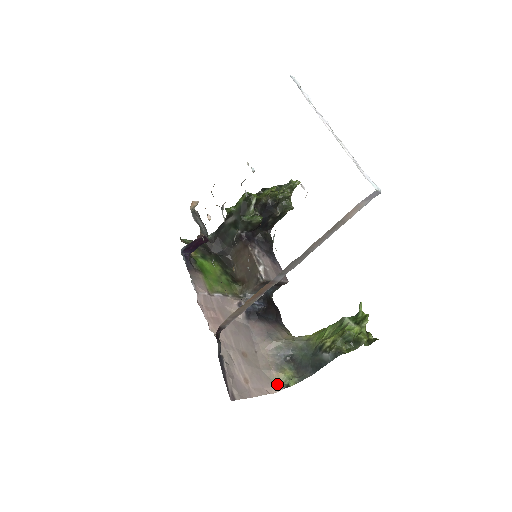
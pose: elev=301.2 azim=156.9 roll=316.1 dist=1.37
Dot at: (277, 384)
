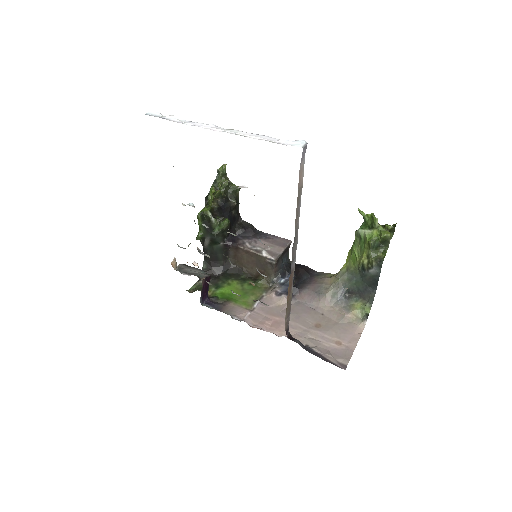
Dot at: (359, 321)
